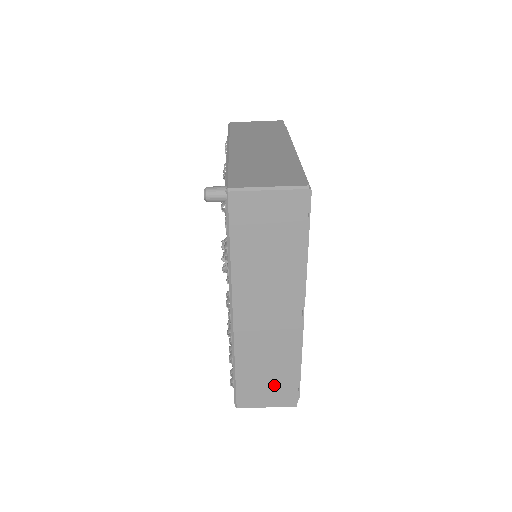
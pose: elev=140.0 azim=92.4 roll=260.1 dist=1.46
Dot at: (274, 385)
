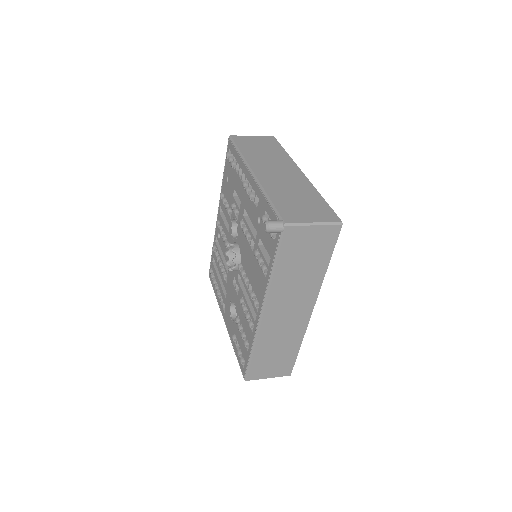
Dot at: (279, 362)
